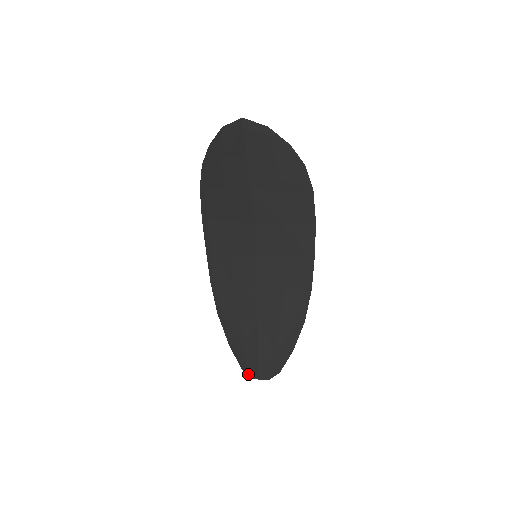
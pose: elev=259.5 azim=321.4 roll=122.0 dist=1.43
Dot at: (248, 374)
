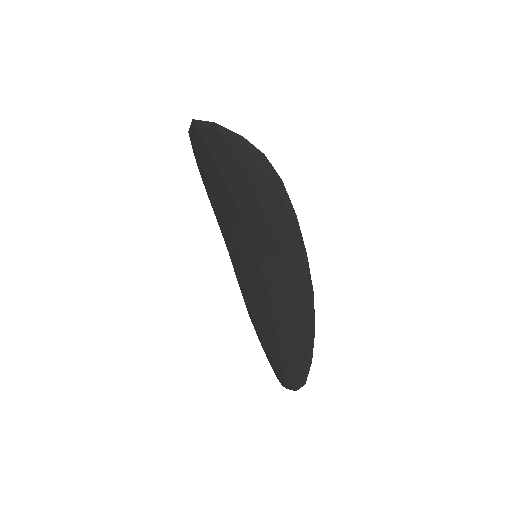
Dot at: (280, 382)
